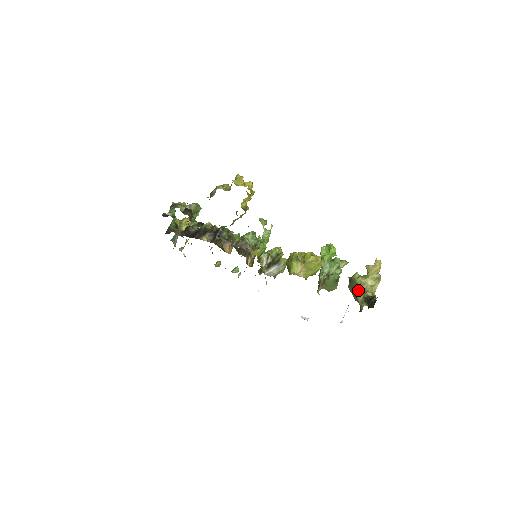
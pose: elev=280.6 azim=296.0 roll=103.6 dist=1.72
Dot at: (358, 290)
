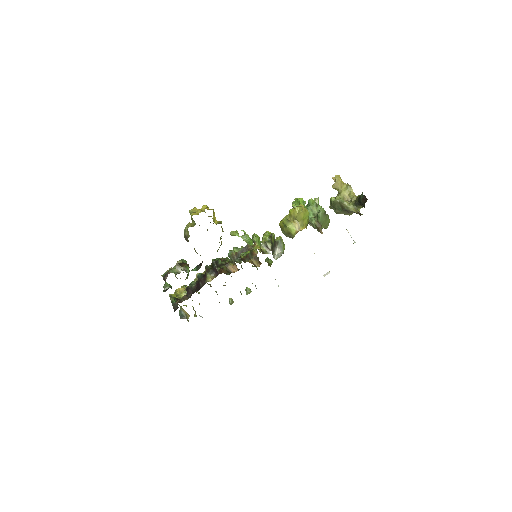
Dot at: (345, 204)
